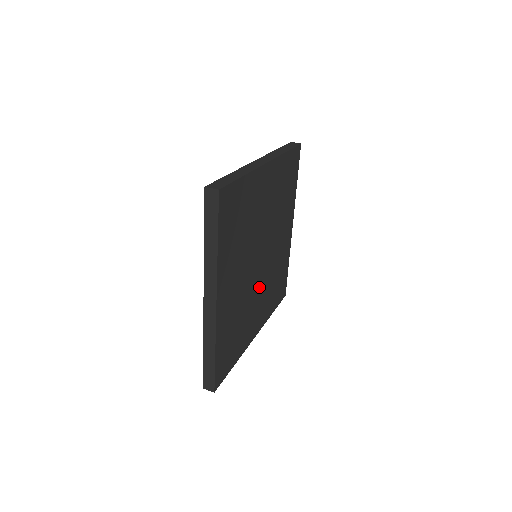
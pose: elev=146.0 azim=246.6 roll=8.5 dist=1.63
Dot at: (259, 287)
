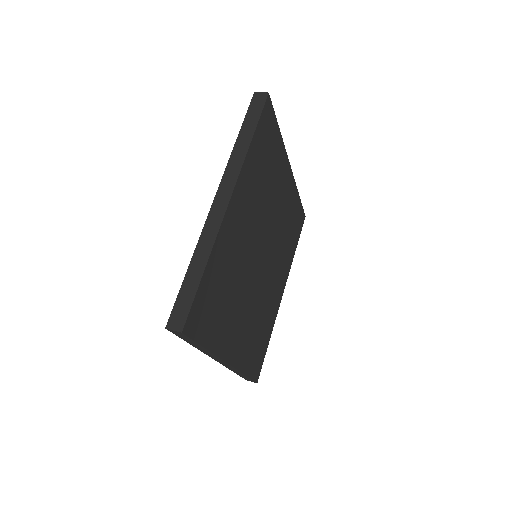
Dot at: (250, 293)
